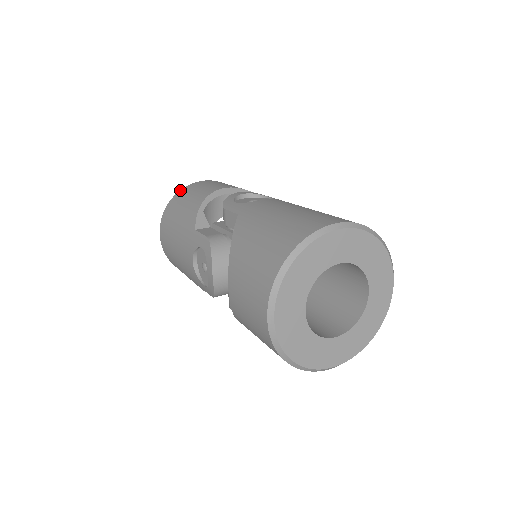
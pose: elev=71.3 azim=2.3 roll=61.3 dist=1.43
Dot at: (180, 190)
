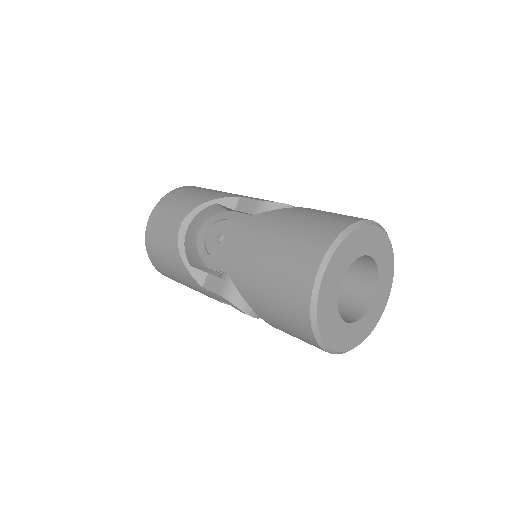
Dot at: (145, 242)
